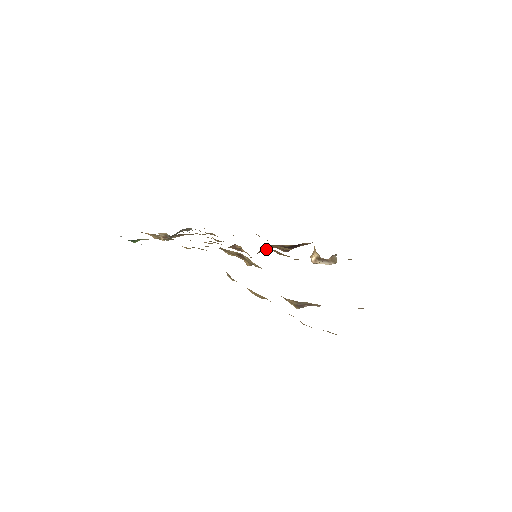
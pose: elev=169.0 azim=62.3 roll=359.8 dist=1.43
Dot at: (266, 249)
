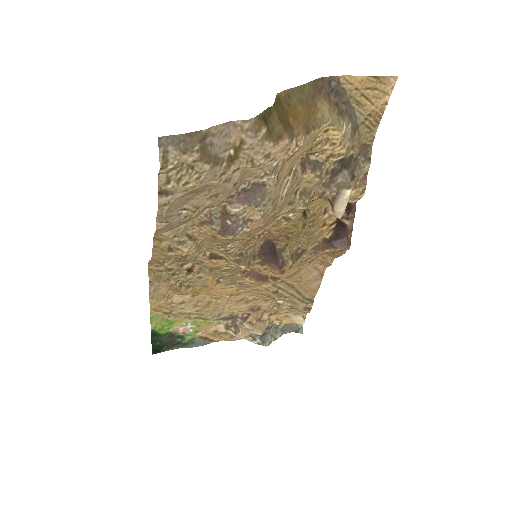
Dot at: (281, 248)
